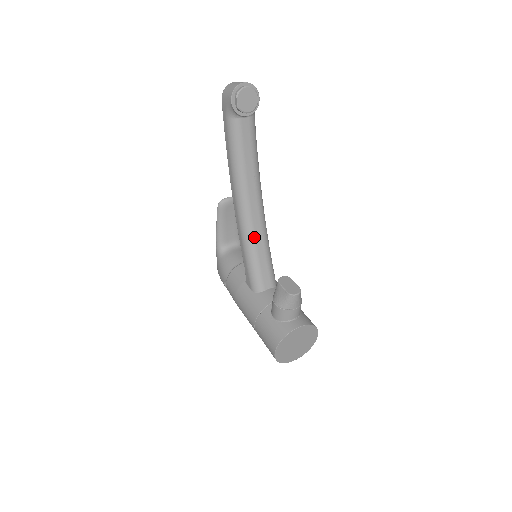
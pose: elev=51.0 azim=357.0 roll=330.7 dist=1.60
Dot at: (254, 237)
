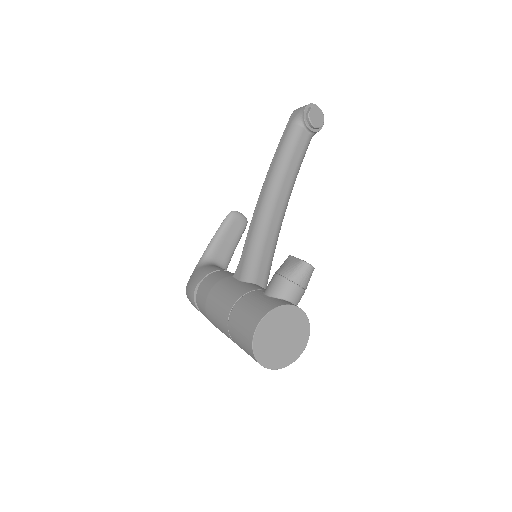
Dot at: (268, 227)
